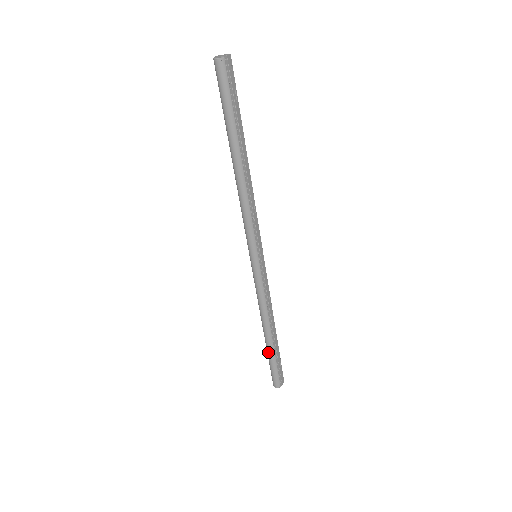
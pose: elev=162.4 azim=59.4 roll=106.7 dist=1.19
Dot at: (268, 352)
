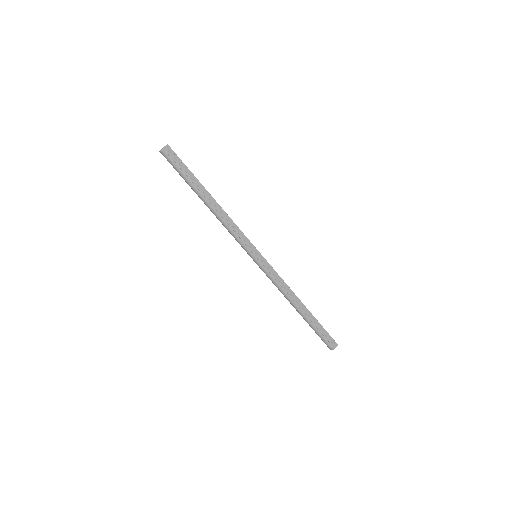
Dot at: occluded
